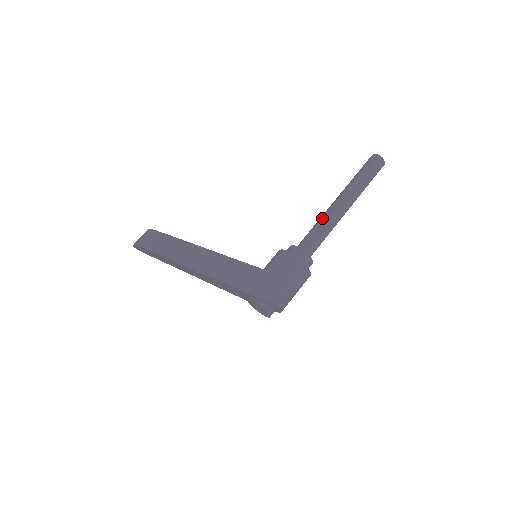
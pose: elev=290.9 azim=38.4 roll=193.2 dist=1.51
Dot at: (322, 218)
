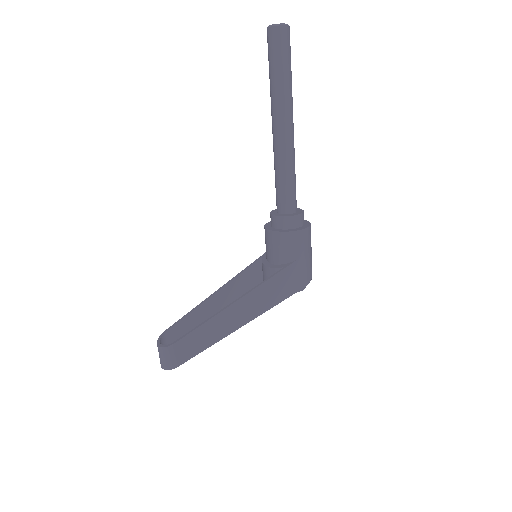
Dot at: (280, 163)
